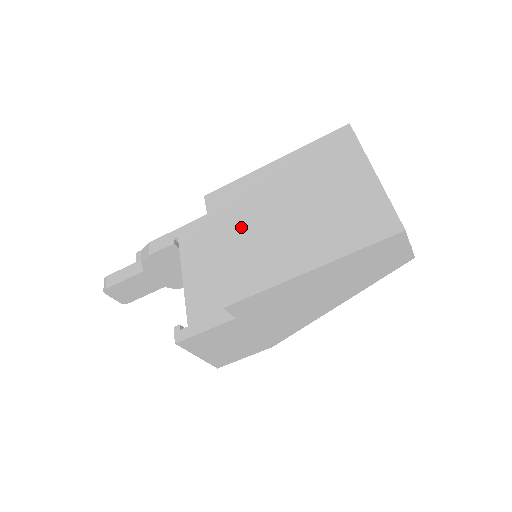
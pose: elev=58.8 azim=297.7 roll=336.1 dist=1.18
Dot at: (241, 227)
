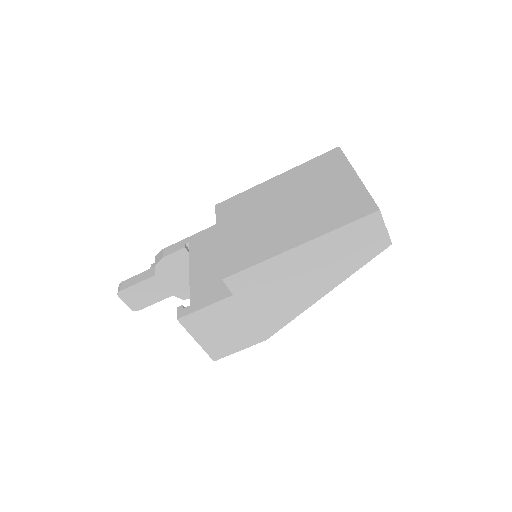
Dot at: (244, 222)
